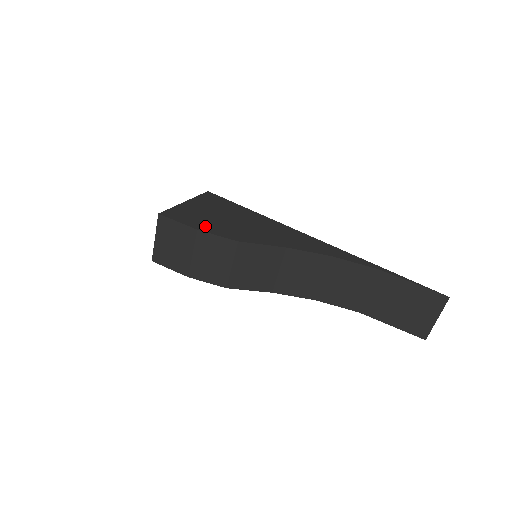
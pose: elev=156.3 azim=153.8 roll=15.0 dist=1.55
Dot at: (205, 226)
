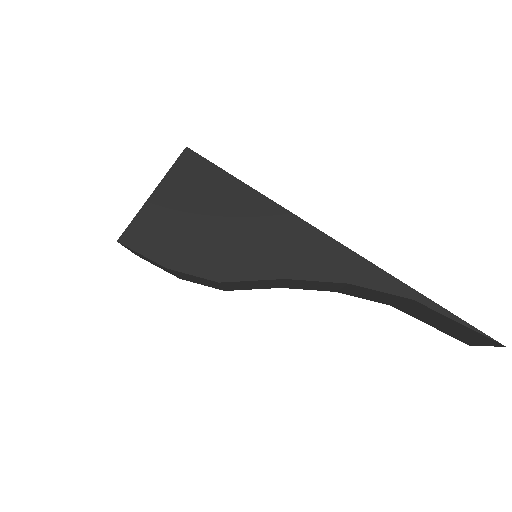
Dot at: (177, 256)
